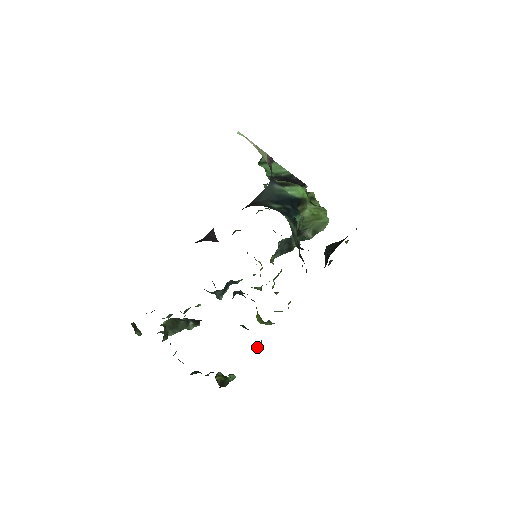
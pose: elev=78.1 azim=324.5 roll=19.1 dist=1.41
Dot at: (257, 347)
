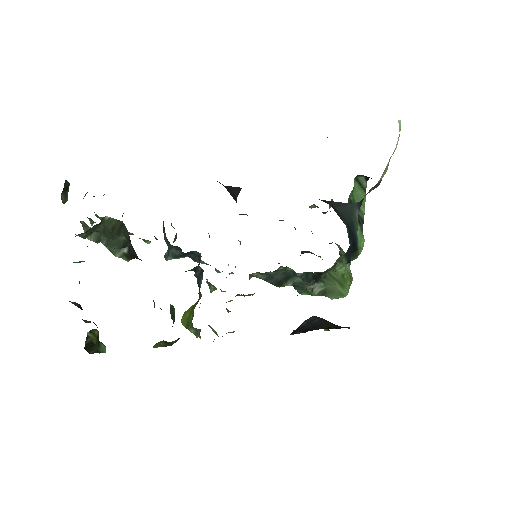
Dot at: (162, 344)
